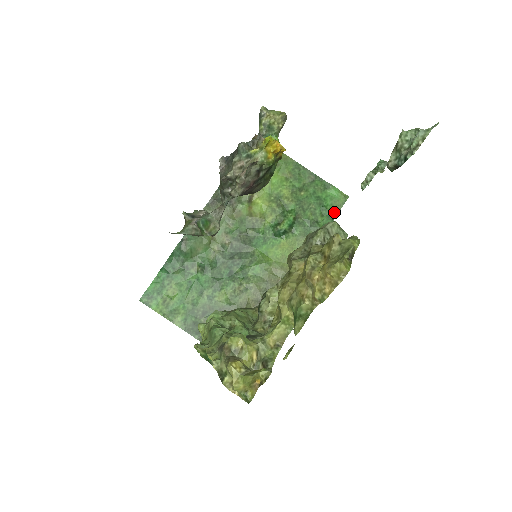
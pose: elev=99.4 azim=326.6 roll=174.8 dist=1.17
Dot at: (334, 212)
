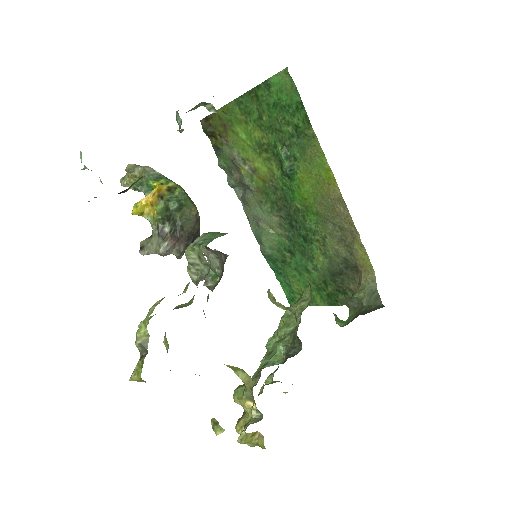
Dot at: (296, 99)
